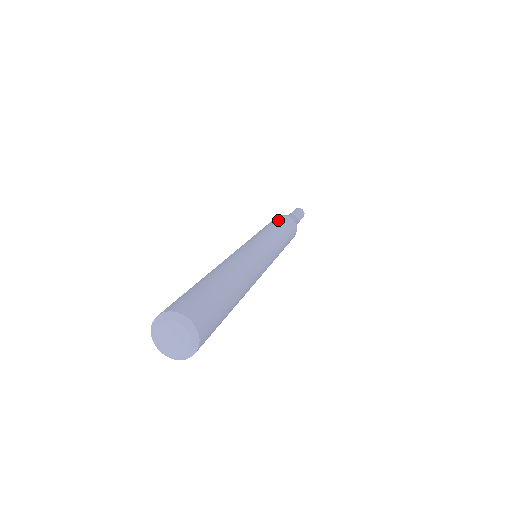
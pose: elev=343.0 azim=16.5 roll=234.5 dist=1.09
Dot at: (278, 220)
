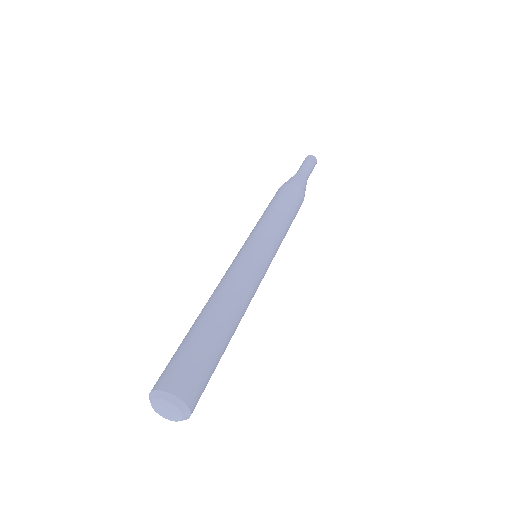
Dot at: (295, 203)
